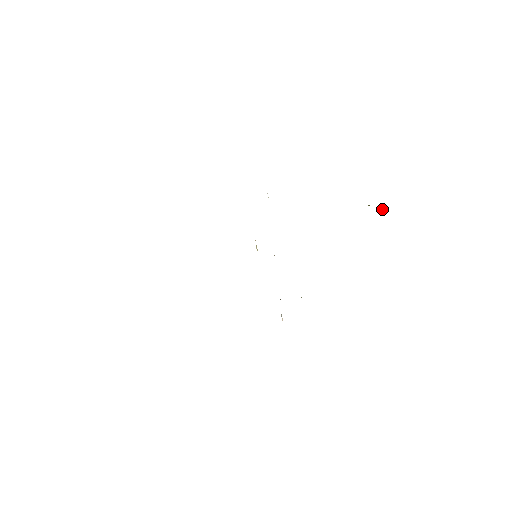
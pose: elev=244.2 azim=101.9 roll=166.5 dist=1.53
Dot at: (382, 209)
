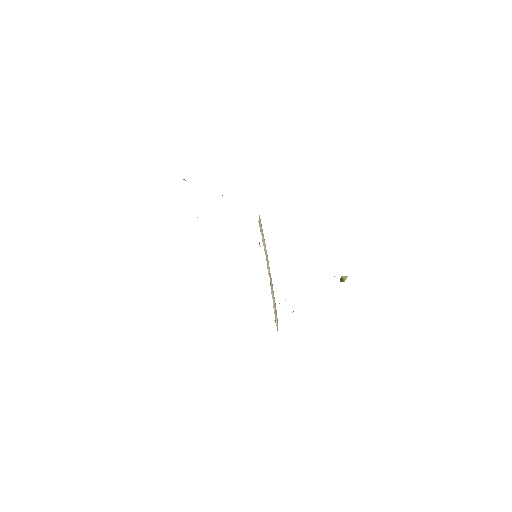
Dot at: (346, 277)
